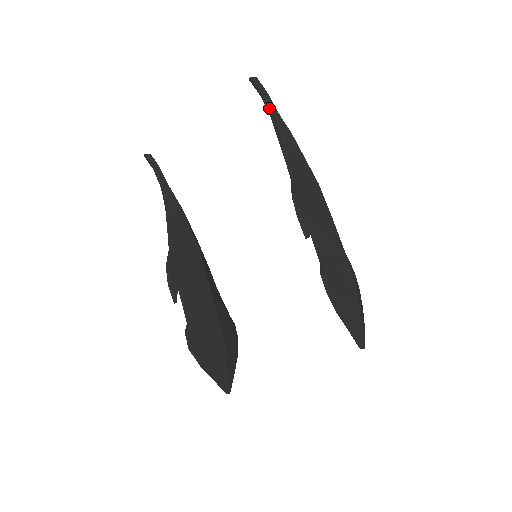
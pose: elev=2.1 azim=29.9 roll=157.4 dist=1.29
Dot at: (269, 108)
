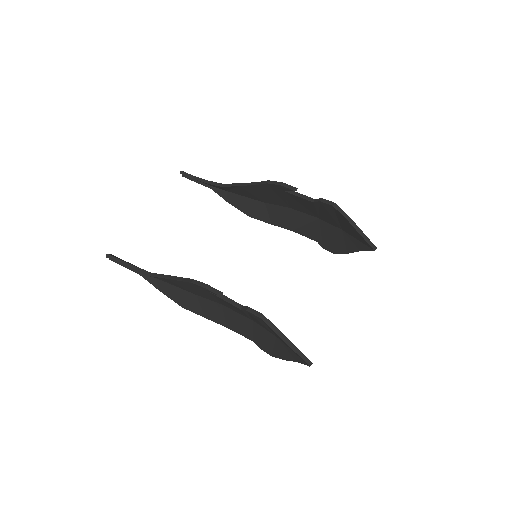
Dot at: (205, 180)
